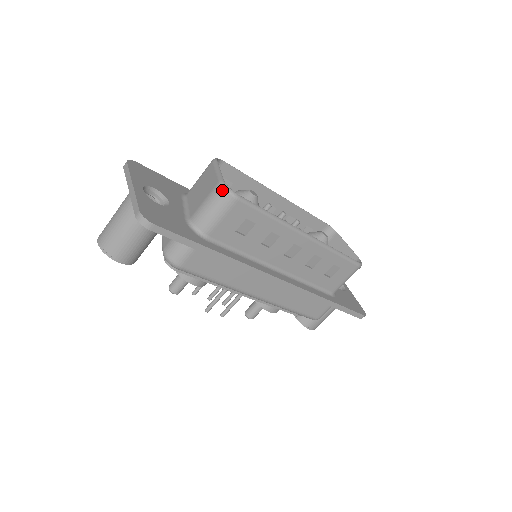
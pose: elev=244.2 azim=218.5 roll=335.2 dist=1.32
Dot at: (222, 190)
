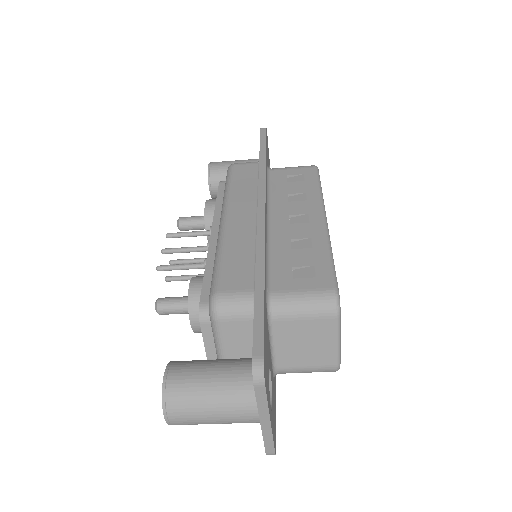
Dot at: occluded
